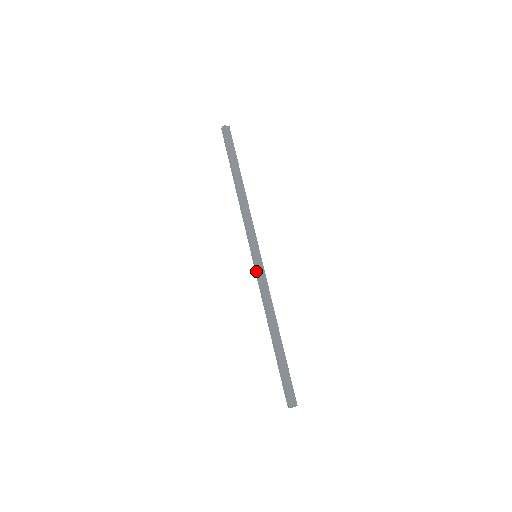
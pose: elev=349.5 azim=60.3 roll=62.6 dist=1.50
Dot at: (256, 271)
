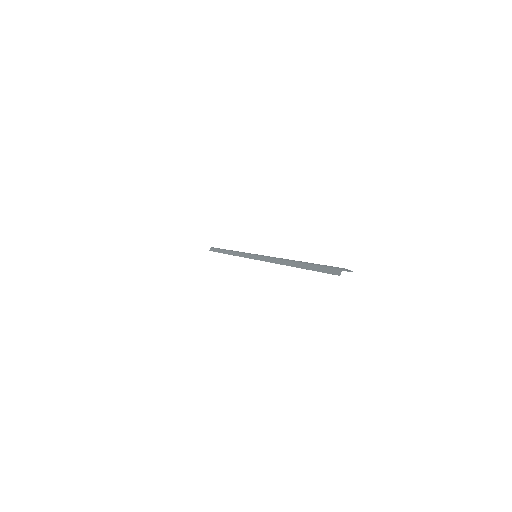
Dot at: (258, 258)
